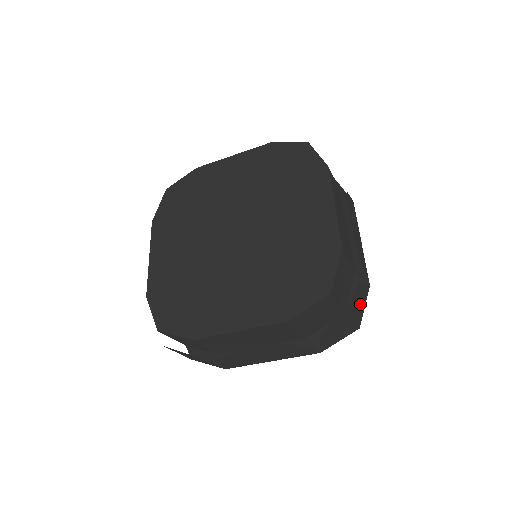
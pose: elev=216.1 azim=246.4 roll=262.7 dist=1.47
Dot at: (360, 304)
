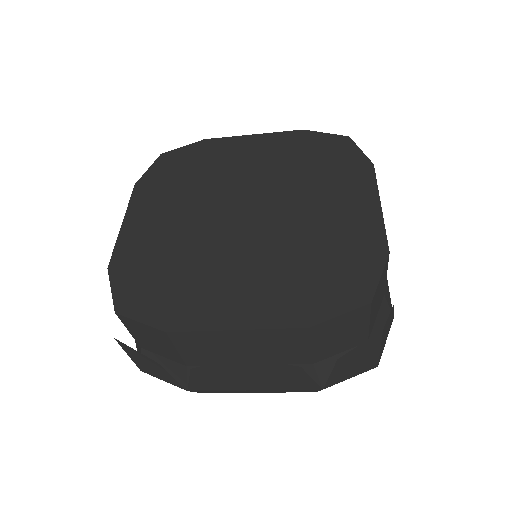
Dot at: (386, 334)
